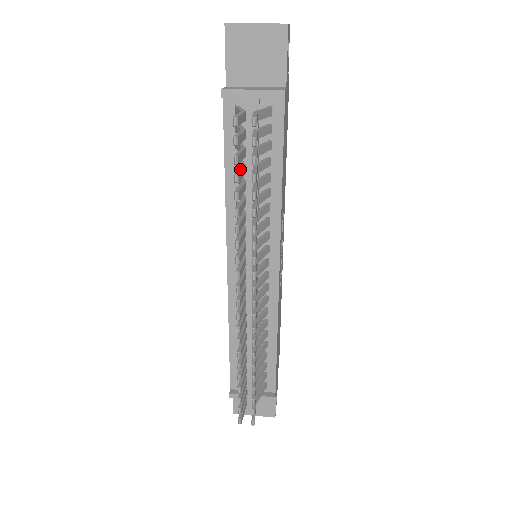
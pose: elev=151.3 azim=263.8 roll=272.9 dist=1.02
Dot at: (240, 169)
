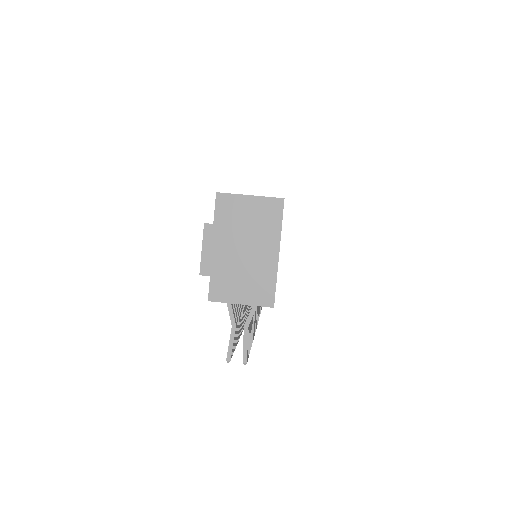
Dot at: occluded
